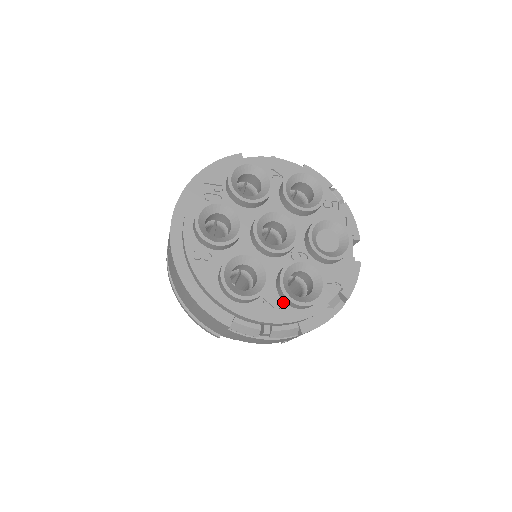
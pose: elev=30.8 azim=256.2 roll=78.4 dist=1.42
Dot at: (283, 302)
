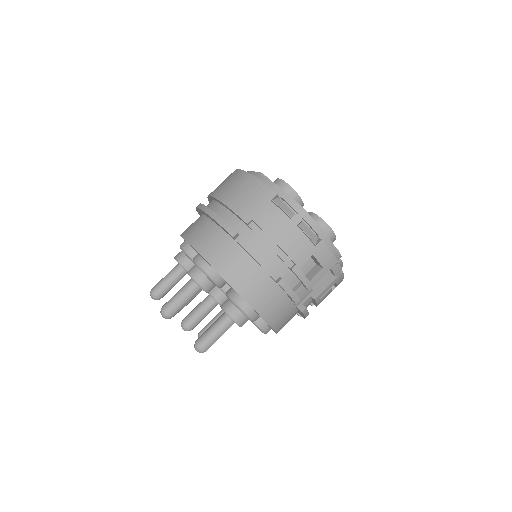
Dot at: occluded
